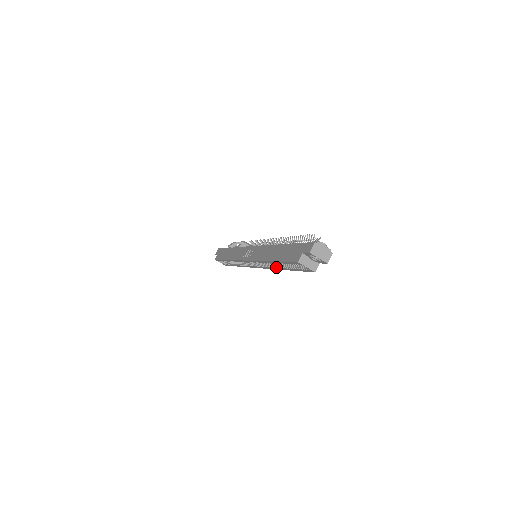
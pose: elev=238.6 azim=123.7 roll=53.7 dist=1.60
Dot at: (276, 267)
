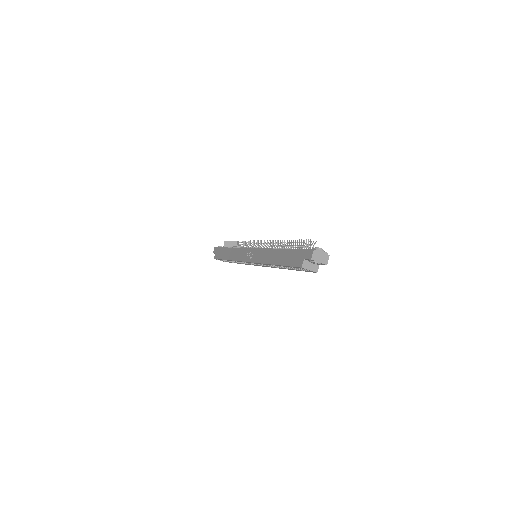
Dot at: (278, 267)
